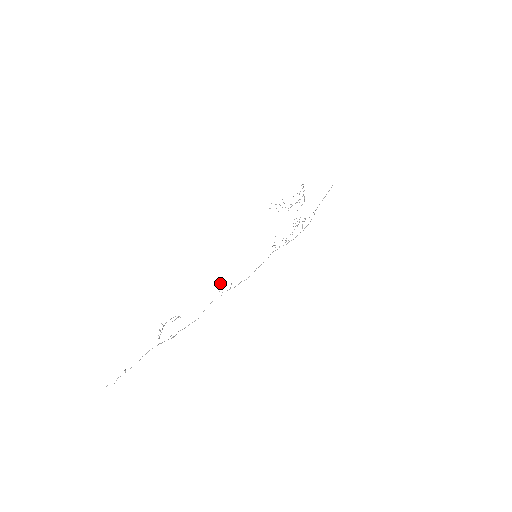
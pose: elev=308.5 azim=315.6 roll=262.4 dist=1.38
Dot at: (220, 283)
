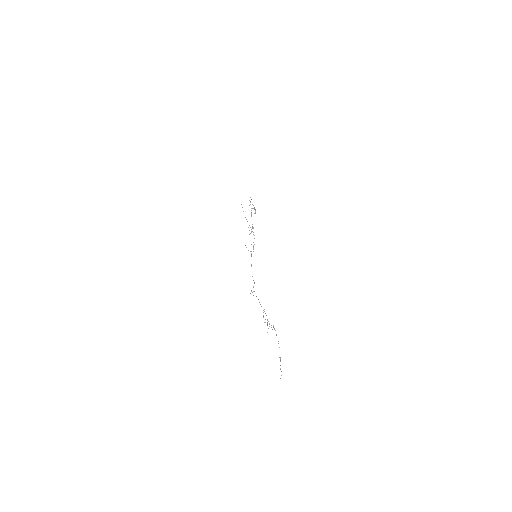
Dot at: occluded
